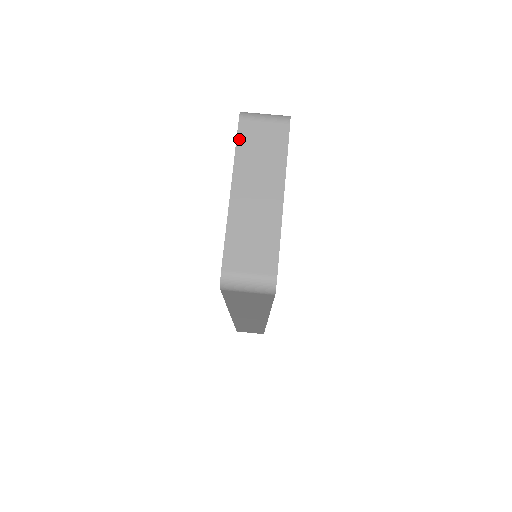
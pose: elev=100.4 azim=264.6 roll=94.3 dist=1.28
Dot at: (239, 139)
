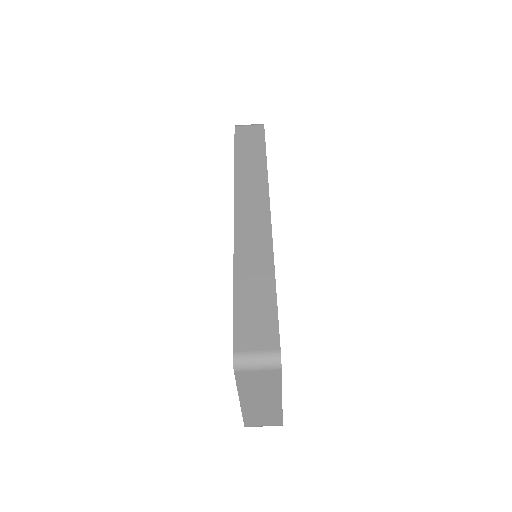
Dot at: (238, 381)
